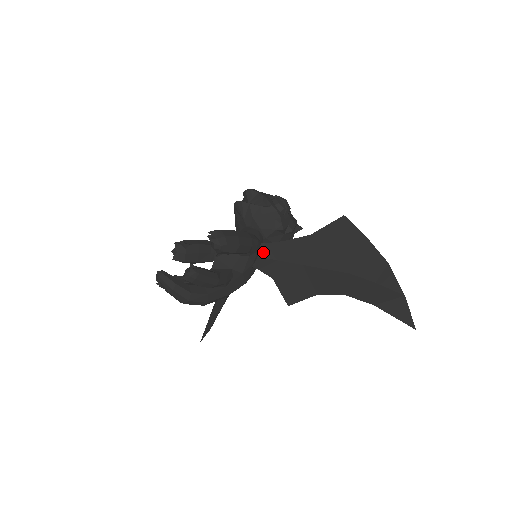
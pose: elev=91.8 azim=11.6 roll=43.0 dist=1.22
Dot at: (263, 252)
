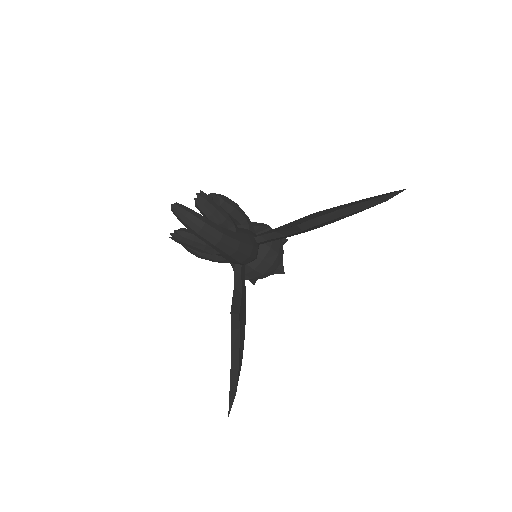
Dot at: occluded
